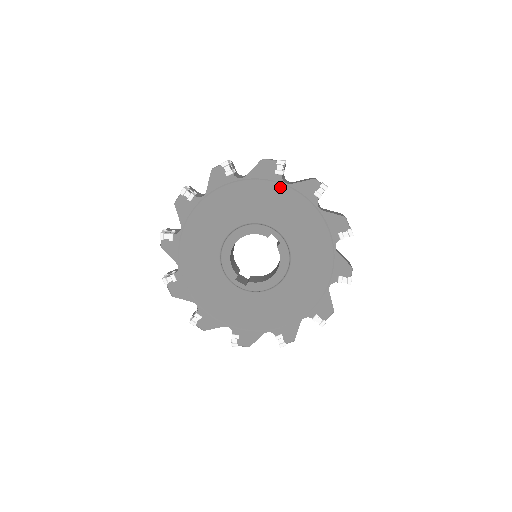
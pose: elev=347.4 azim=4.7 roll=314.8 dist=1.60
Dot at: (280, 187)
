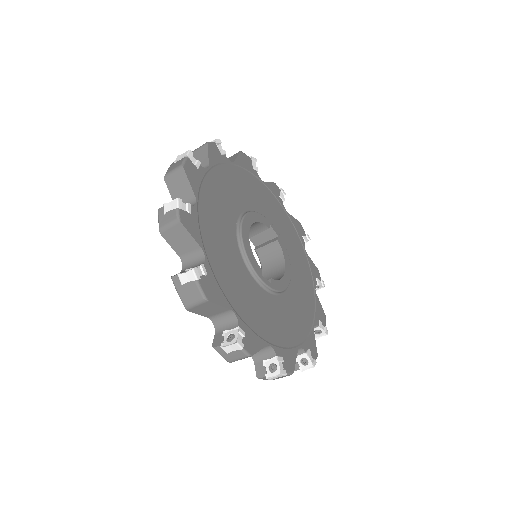
Dot at: (259, 182)
